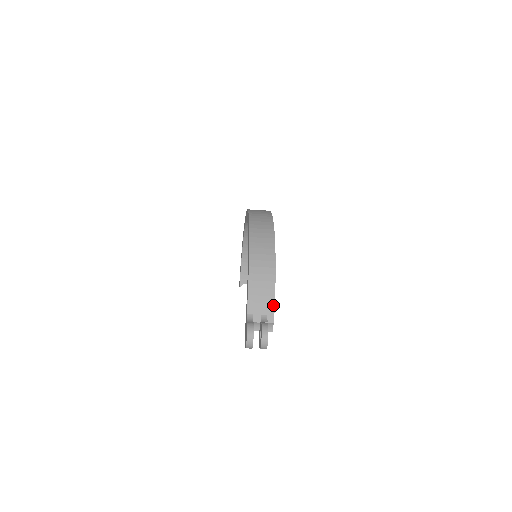
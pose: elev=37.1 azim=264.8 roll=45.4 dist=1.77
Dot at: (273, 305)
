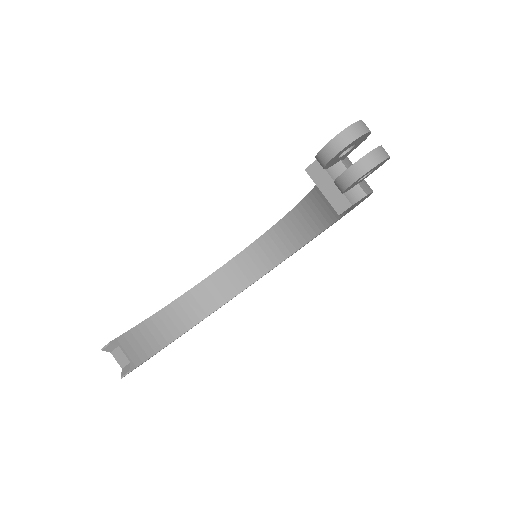
Dot at: (371, 189)
